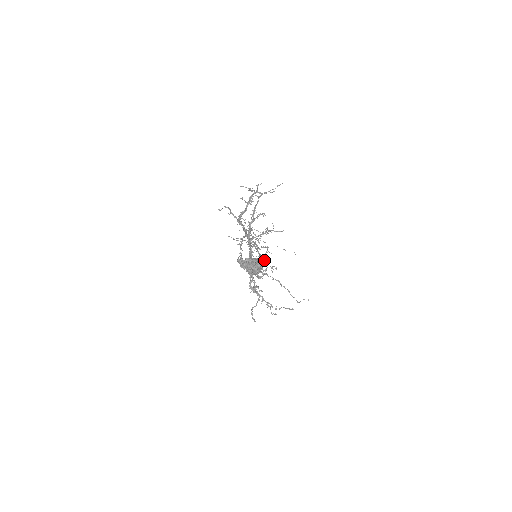
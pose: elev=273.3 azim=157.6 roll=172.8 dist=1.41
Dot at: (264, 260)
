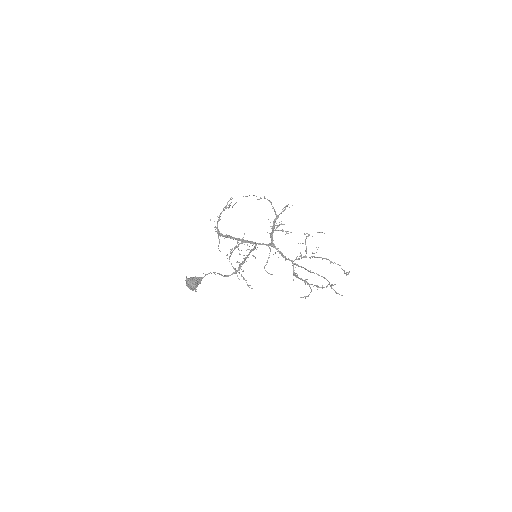
Dot at: (240, 264)
